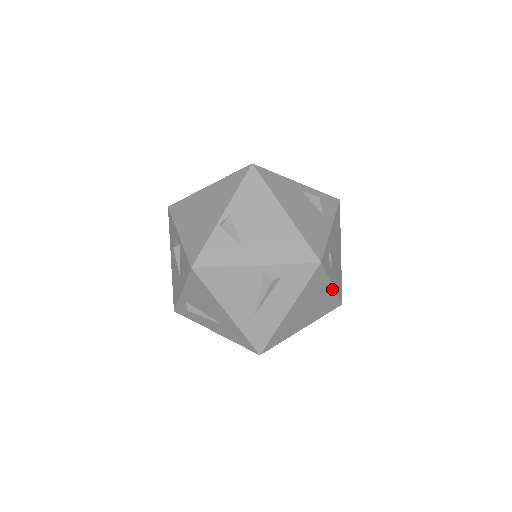
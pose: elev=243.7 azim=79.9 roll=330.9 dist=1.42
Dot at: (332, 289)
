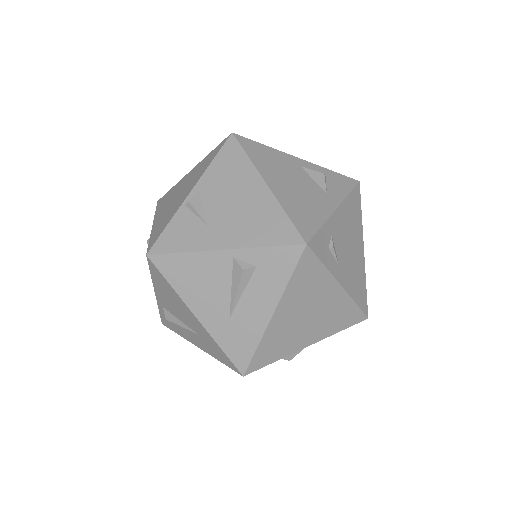
Dot at: (342, 291)
